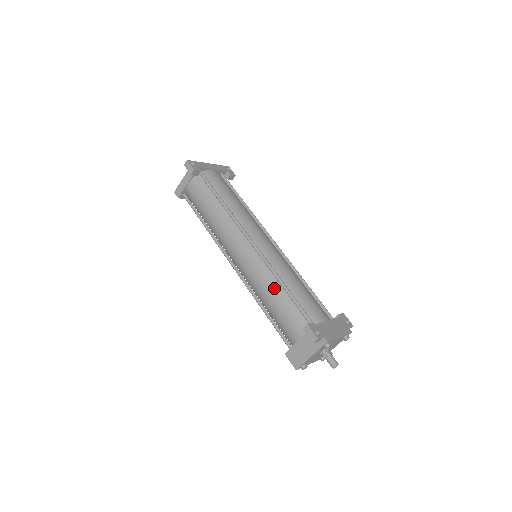
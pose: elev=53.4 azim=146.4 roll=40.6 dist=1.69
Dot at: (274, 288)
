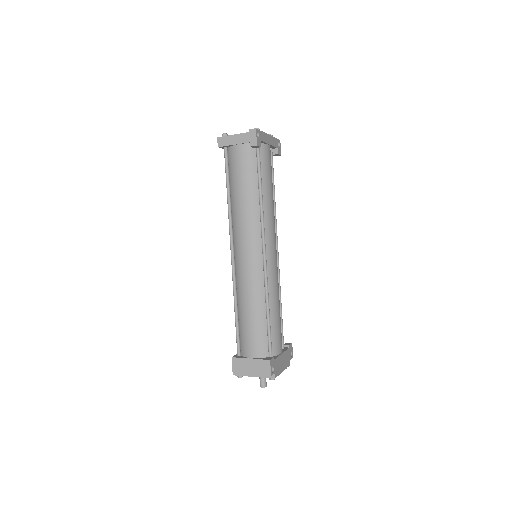
Dot at: (258, 305)
